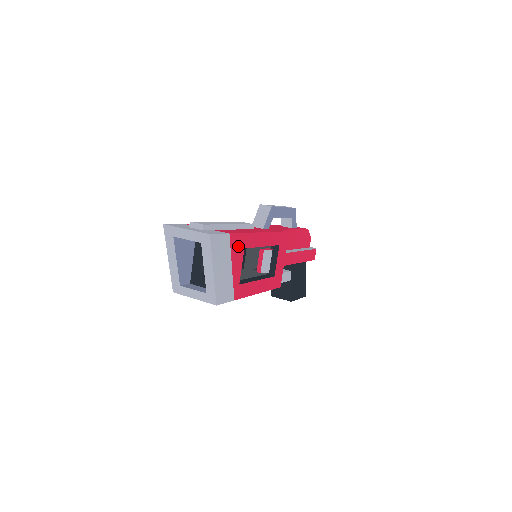
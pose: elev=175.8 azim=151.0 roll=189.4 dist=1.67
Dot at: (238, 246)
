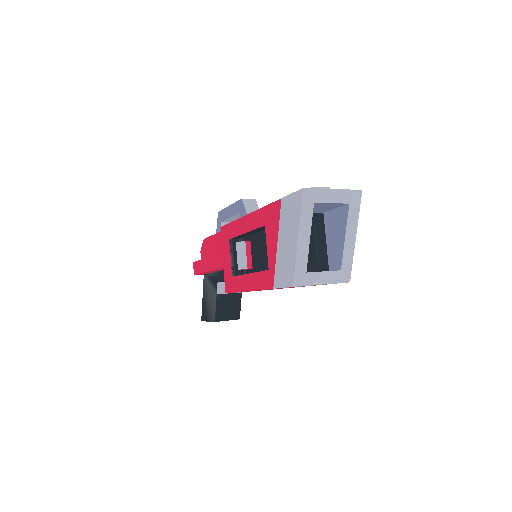
Dot at: occluded
